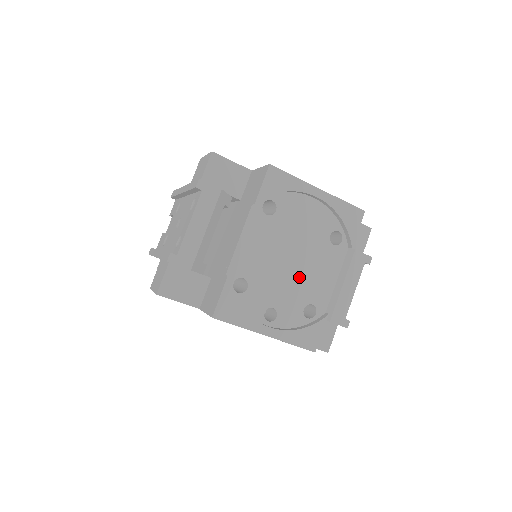
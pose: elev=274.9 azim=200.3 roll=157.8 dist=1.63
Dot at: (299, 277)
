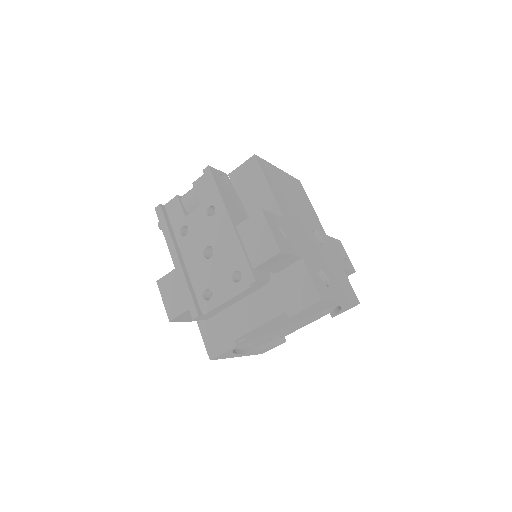
Dot at: occluded
